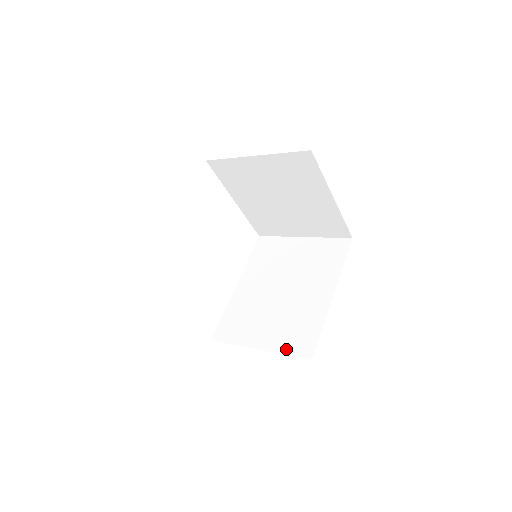
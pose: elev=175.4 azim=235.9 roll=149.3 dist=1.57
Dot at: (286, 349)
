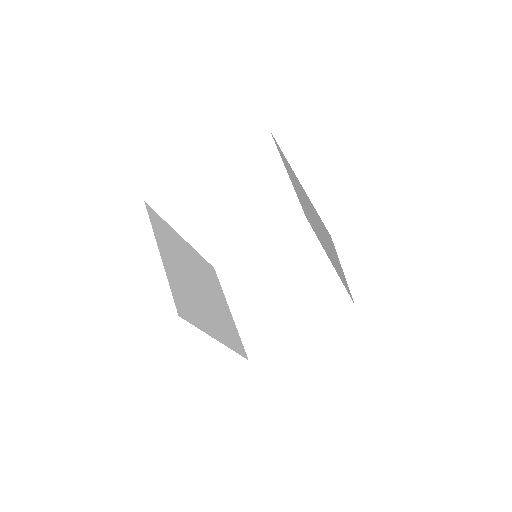
Dot at: occluded
